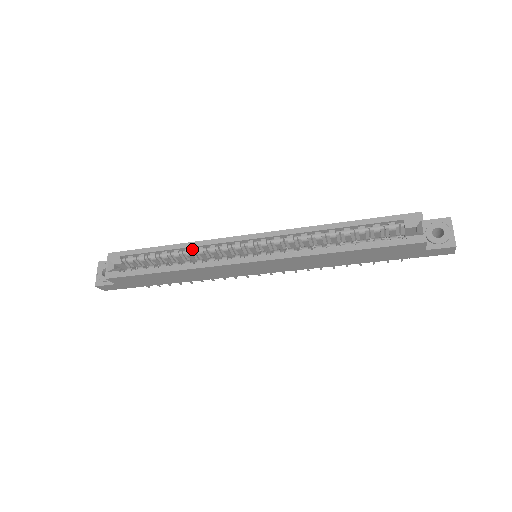
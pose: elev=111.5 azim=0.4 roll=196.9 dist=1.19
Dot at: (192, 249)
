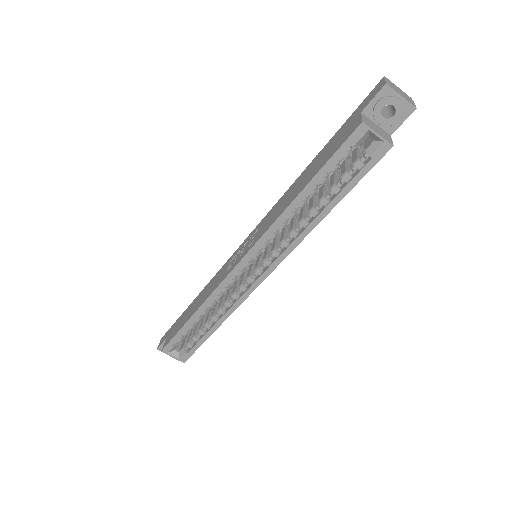
Dot at: (211, 301)
